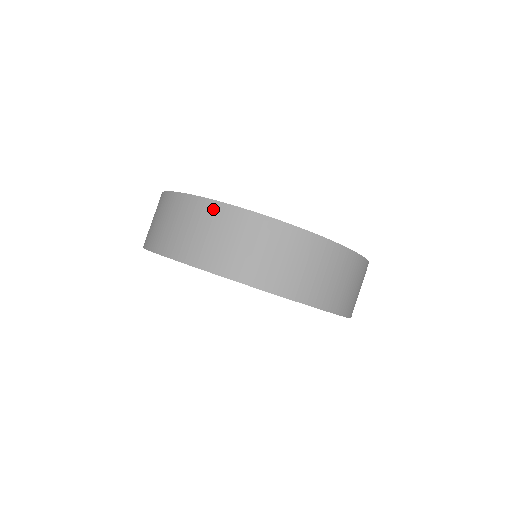
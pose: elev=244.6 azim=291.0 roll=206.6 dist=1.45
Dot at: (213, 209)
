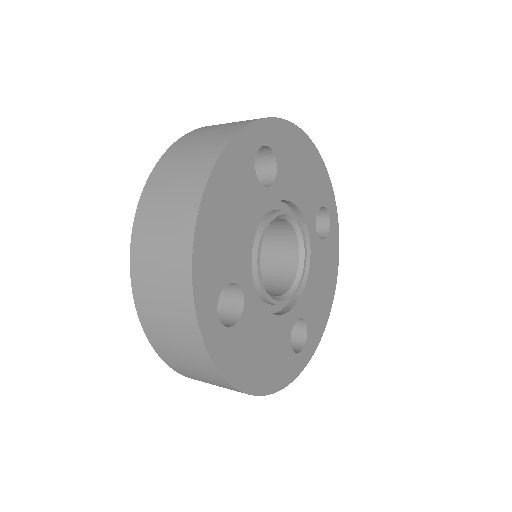
Dot at: (185, 233)
